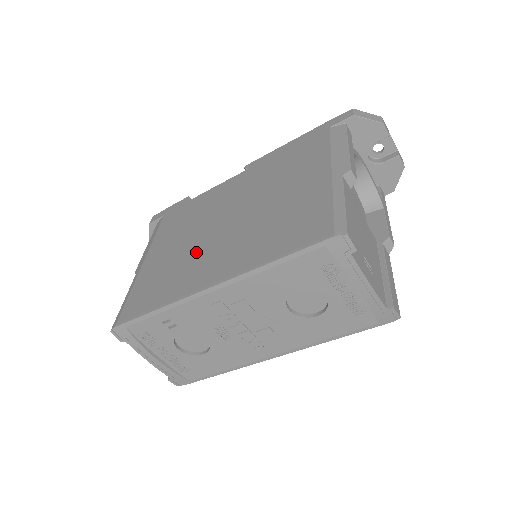
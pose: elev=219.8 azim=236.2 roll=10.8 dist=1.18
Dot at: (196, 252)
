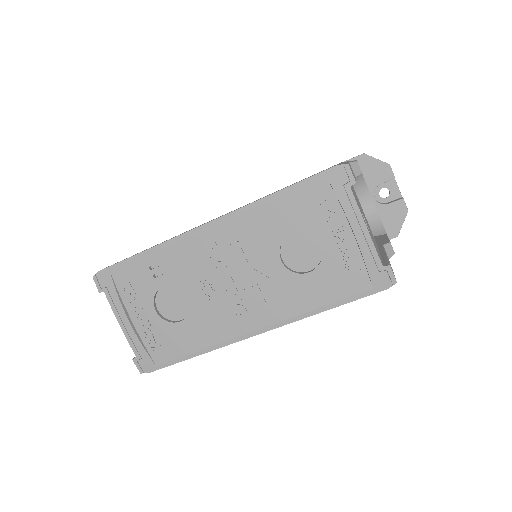
Dot at: occluded
